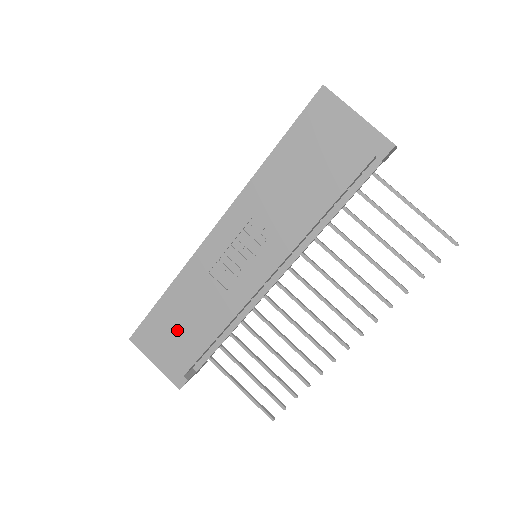
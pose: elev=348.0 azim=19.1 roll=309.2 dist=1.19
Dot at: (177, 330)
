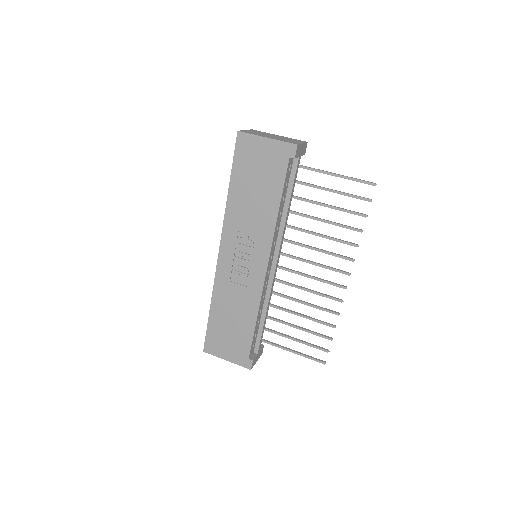
Dot at: (229, 329)
